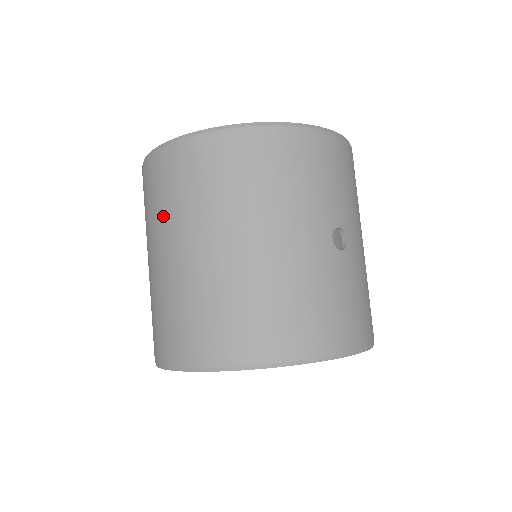
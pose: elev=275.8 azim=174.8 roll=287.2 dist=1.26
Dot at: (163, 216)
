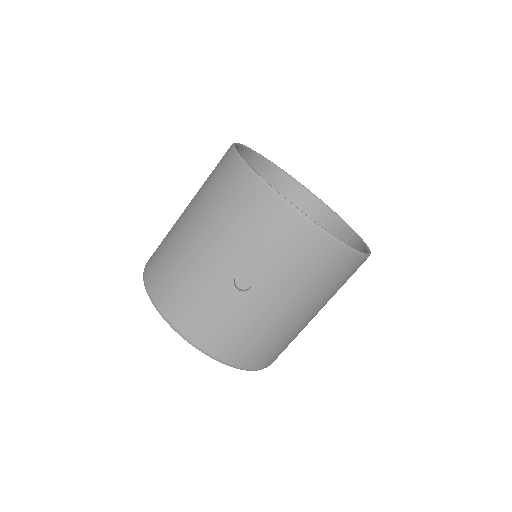
Dot at: occluded
